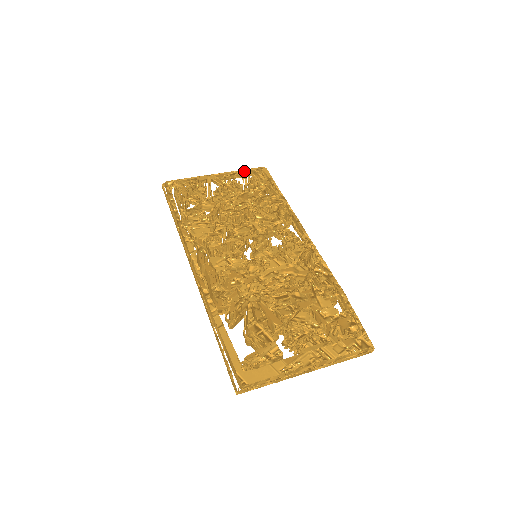
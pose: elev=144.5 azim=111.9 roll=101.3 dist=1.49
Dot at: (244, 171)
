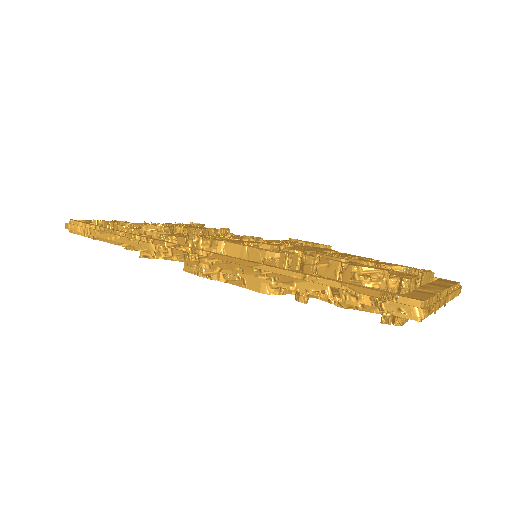
Dot at: occluded
